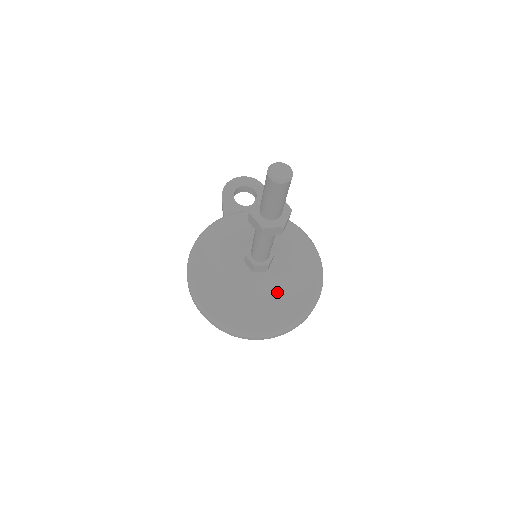
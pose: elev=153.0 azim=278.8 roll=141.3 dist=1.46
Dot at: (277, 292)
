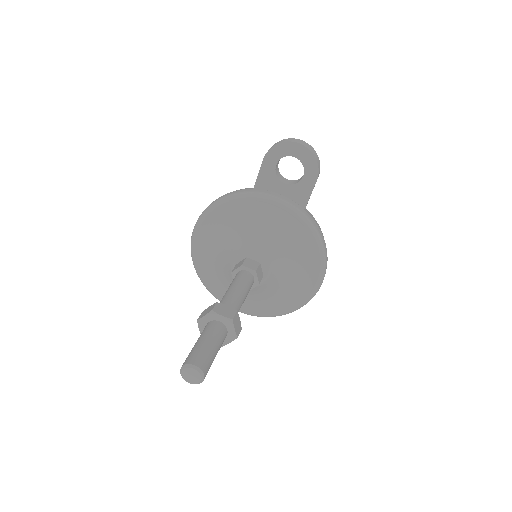
Dot at: (258, 294)
